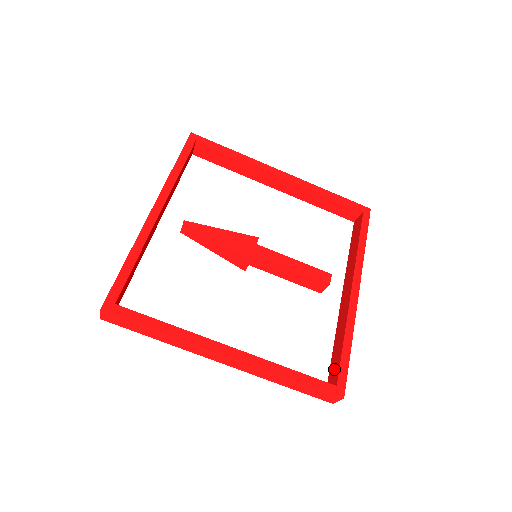
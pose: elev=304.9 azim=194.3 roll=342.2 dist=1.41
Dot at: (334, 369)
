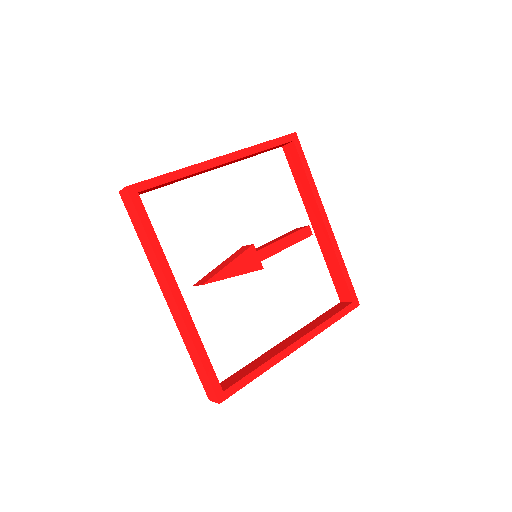
Dot at: (342, 288)
